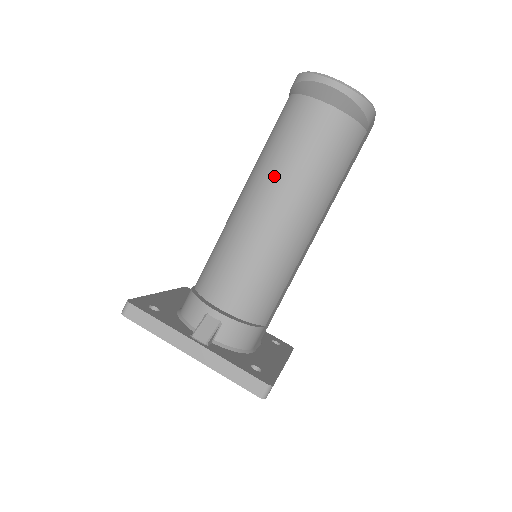
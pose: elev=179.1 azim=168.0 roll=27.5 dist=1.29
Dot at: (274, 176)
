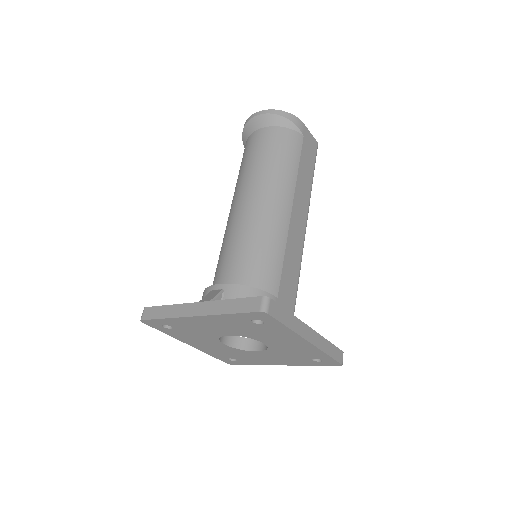
Dot at: (241, 184)
